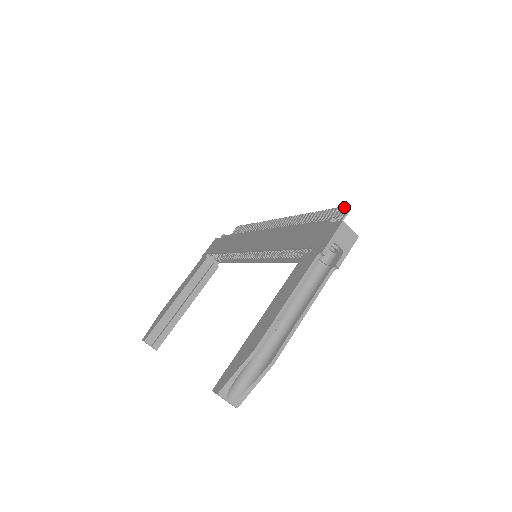
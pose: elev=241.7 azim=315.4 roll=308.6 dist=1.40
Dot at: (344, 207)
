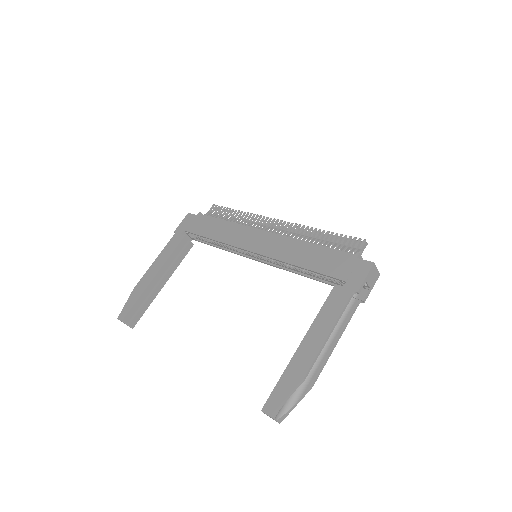
Dot at: (365, 241)
